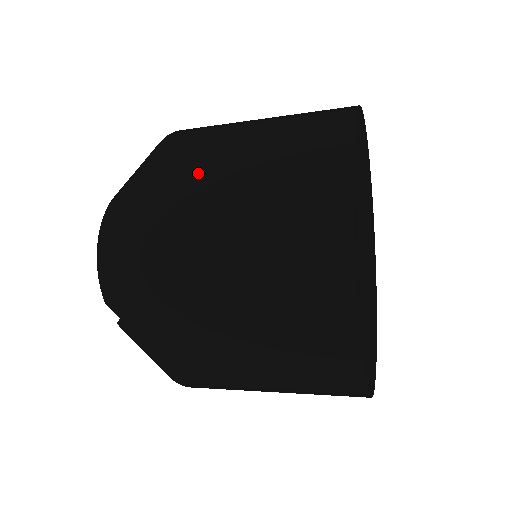
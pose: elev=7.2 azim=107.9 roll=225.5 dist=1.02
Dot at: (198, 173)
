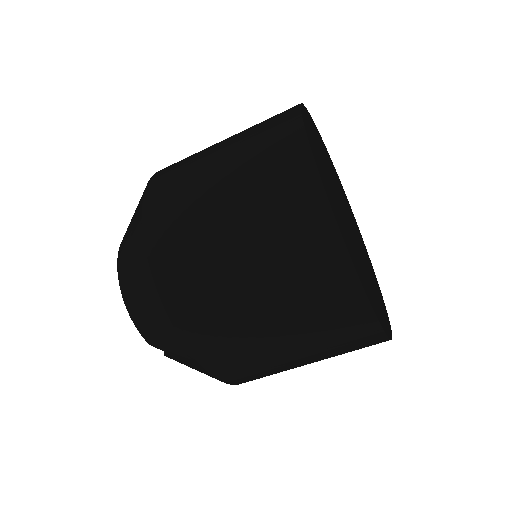
Dot at: (191, 219)
